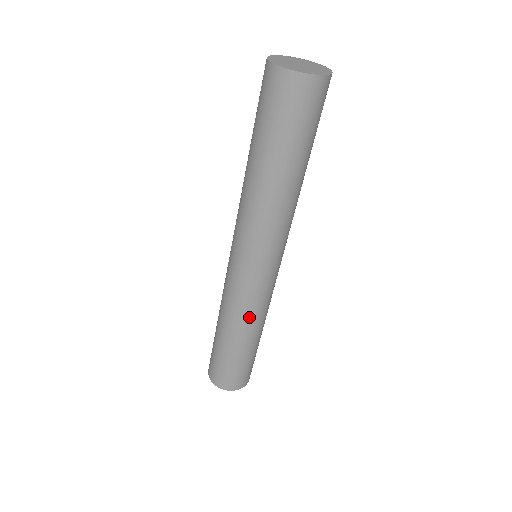
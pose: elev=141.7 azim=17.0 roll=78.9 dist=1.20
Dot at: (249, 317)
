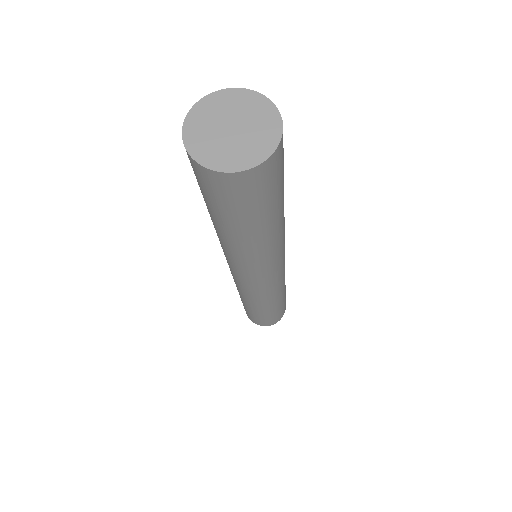
Dot at: (256, 301)
